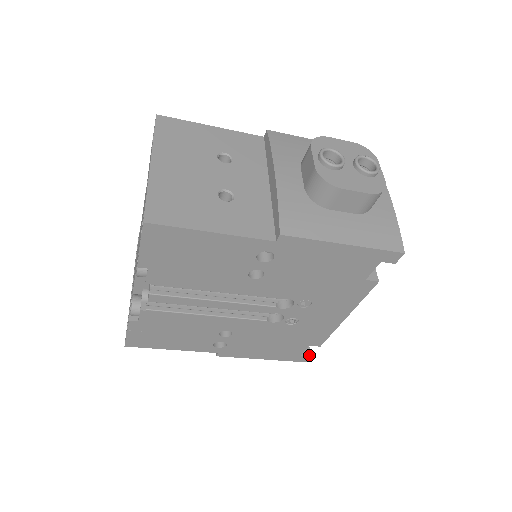
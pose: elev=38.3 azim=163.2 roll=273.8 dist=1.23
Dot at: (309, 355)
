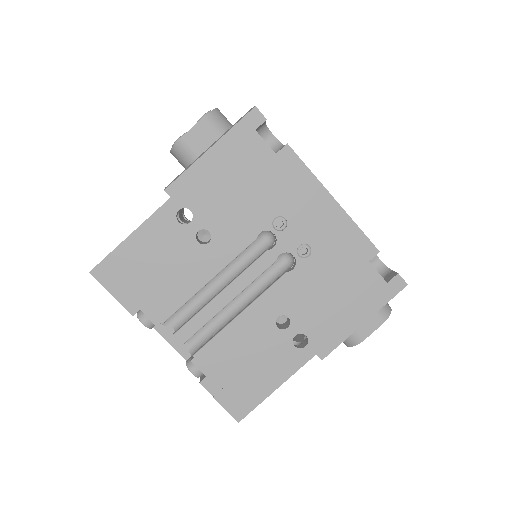
Dot at: (395, 274)
